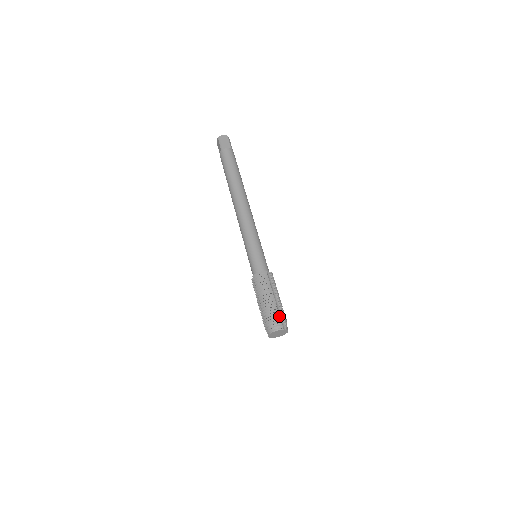
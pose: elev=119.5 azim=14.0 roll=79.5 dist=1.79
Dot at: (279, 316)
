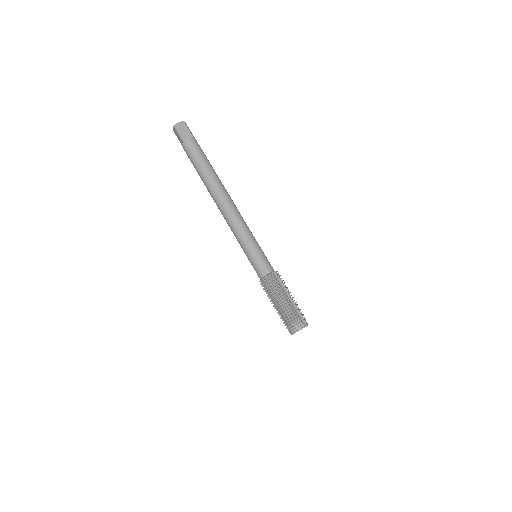
Dot at: (297, 315)
